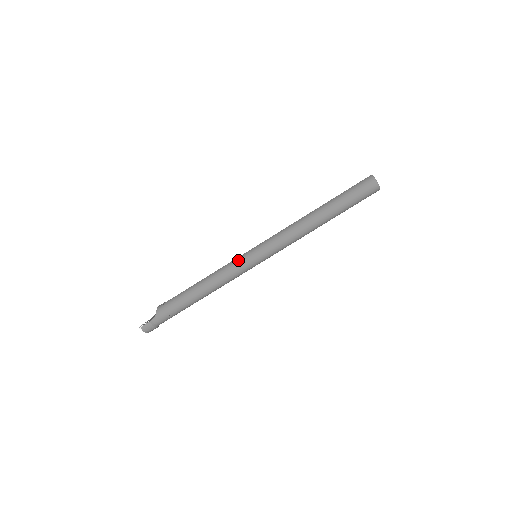
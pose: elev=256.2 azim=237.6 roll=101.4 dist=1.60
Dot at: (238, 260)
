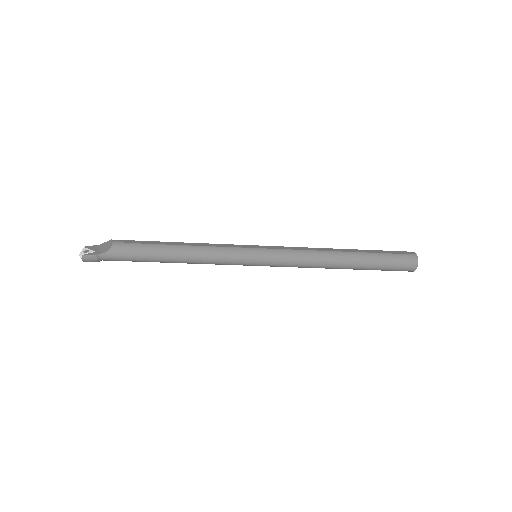
Dot at: (237, 252)
